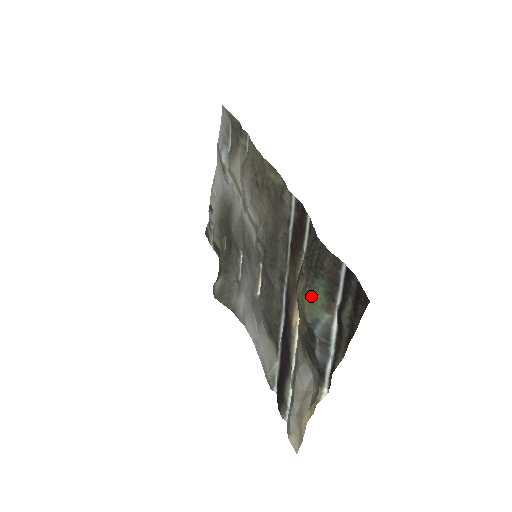
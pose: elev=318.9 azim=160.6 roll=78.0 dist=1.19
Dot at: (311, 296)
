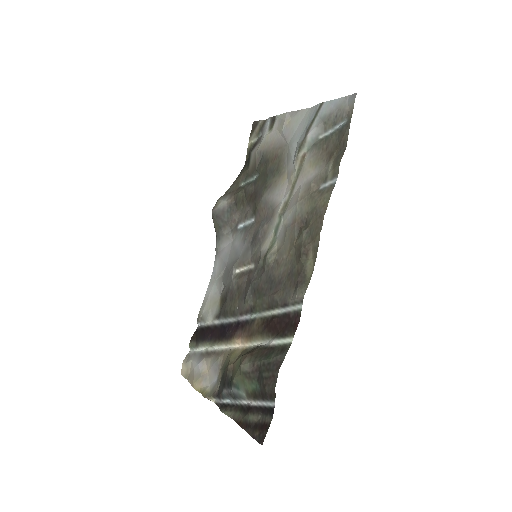
Dot at: (246, 380)
